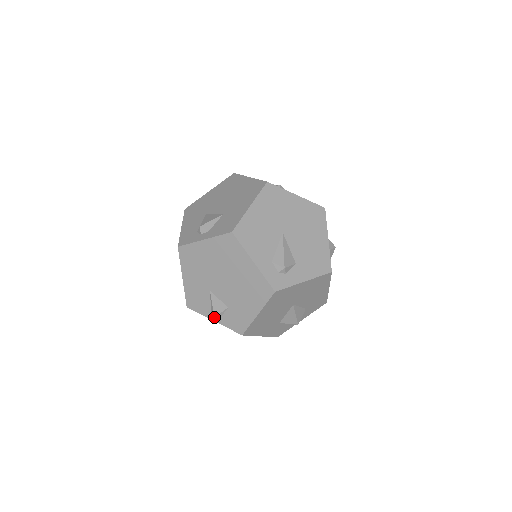
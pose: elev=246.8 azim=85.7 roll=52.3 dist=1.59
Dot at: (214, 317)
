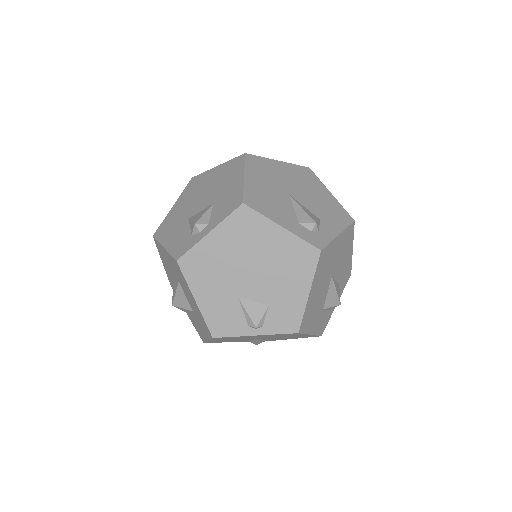
Dot at: (254, 330)
